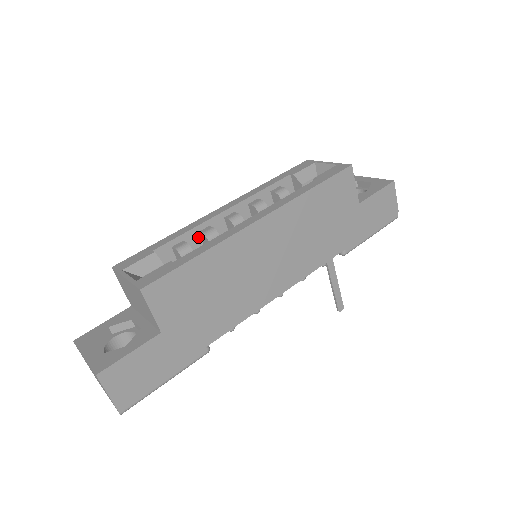
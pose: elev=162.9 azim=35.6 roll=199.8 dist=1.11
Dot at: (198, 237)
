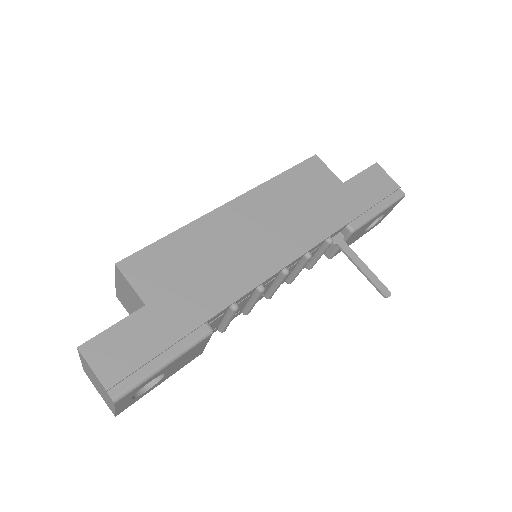
Dot at: occluded
